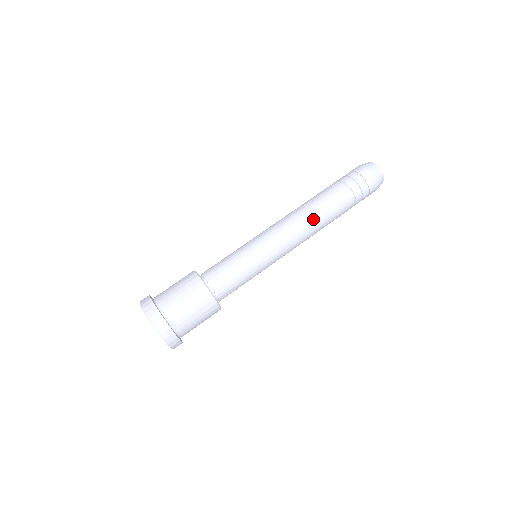
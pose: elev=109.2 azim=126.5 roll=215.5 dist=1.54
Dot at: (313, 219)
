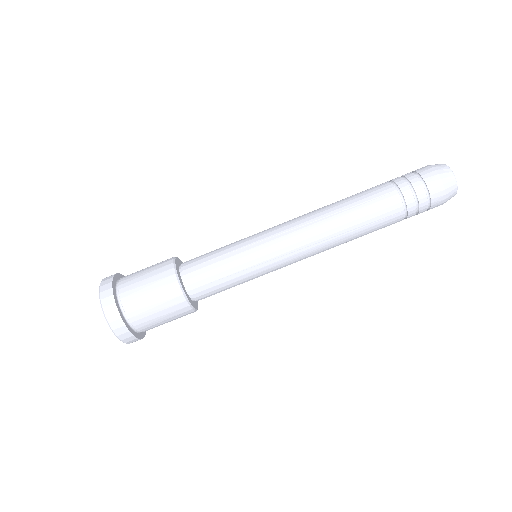
Dot at: (342, 237)
